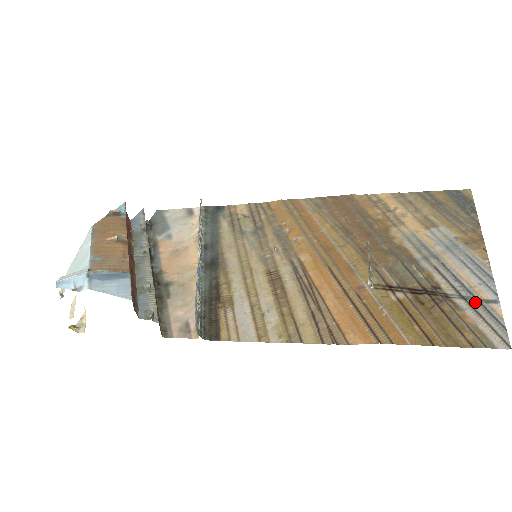
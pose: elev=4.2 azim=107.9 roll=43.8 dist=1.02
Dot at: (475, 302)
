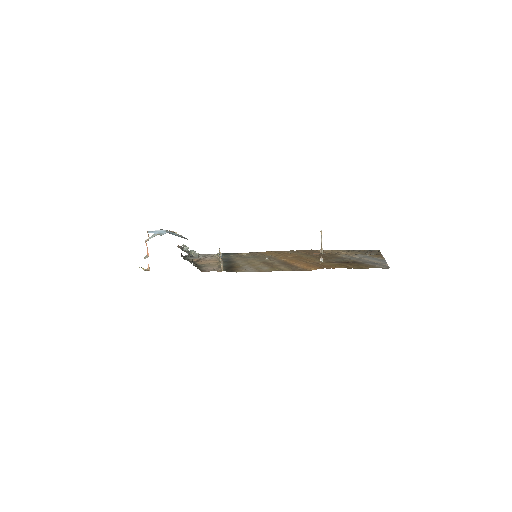
Dot at: (375, 263)
